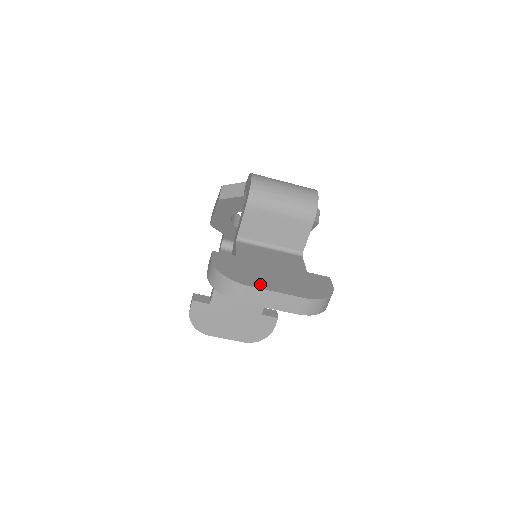
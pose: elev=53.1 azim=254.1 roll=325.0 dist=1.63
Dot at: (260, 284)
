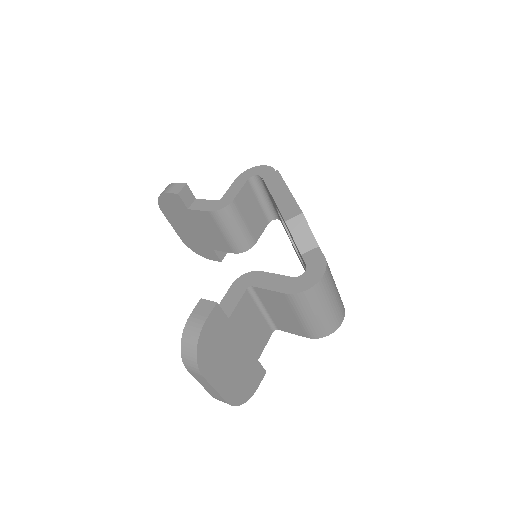
Dot at: (213, 375)
